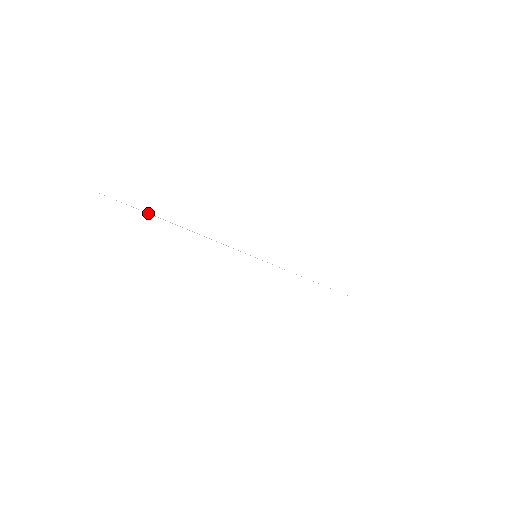
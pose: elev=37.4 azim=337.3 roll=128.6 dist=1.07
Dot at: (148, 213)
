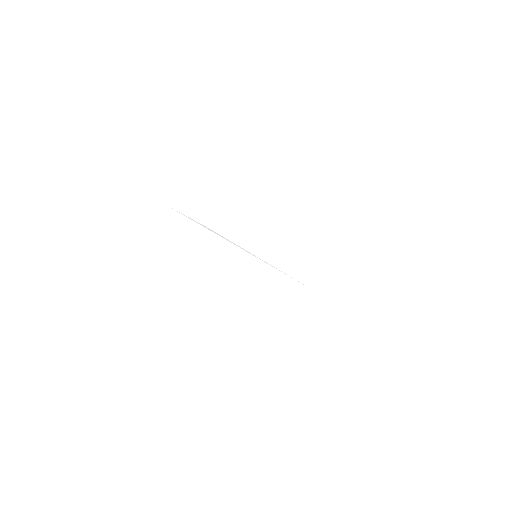
Dot at: (201, 224)
